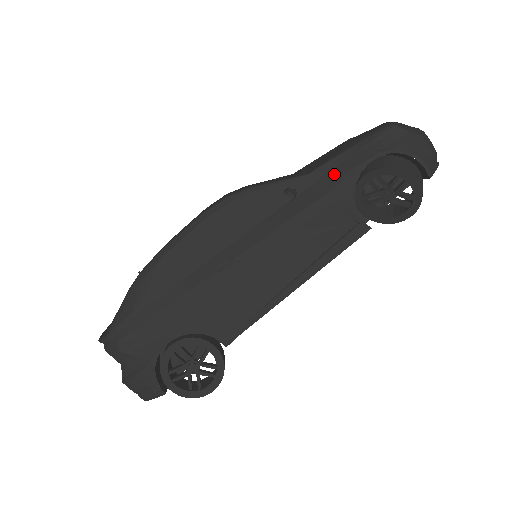
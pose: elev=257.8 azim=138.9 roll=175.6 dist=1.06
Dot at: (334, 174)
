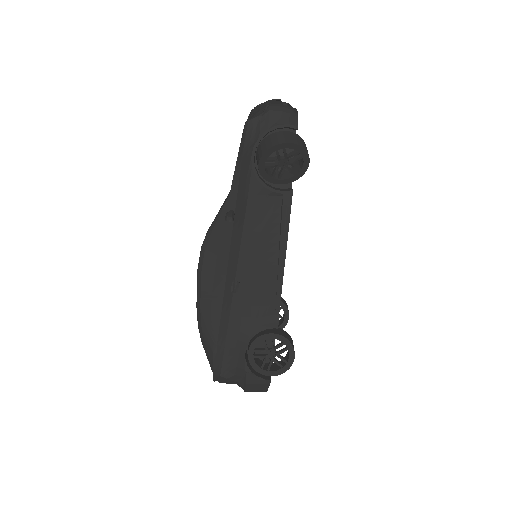
Dot at: (242, 182)
